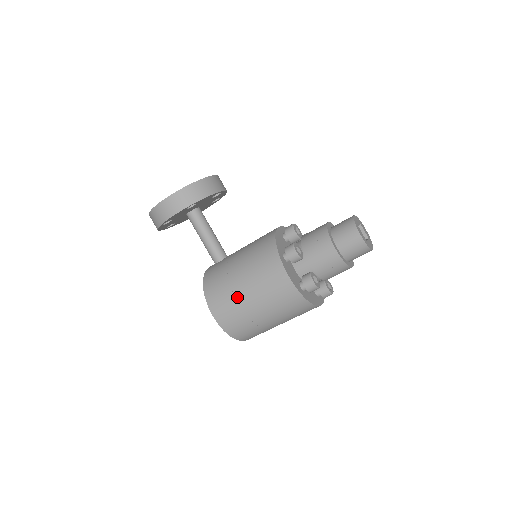
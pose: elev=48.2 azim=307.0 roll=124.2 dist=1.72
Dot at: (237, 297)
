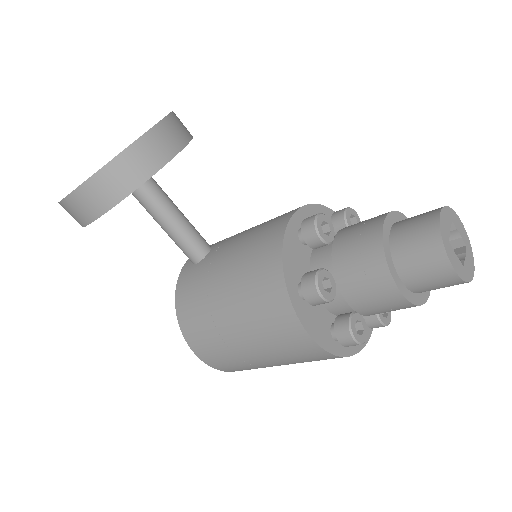
Dot at: (228, 343)
